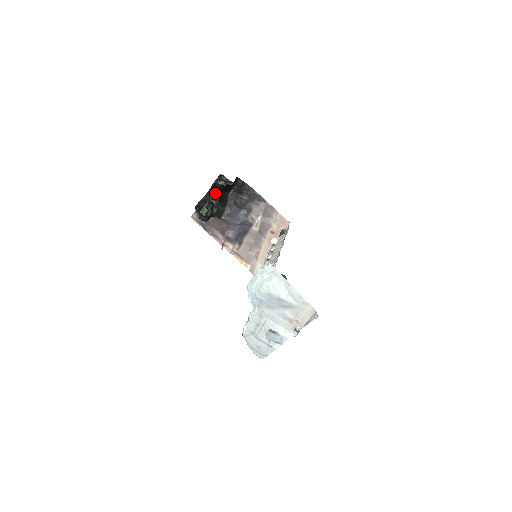
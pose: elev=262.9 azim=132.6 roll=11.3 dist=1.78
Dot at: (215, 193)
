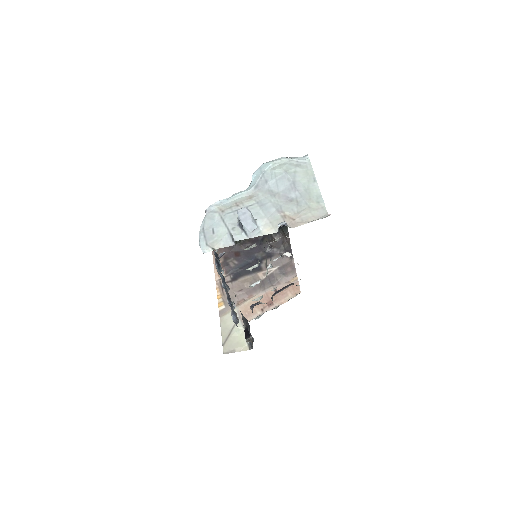
Dot at: occluded
